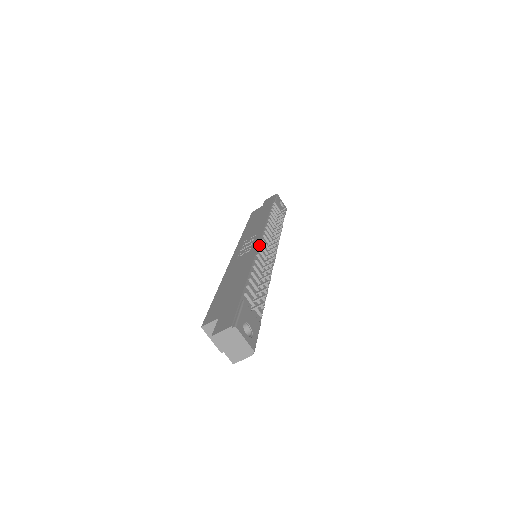
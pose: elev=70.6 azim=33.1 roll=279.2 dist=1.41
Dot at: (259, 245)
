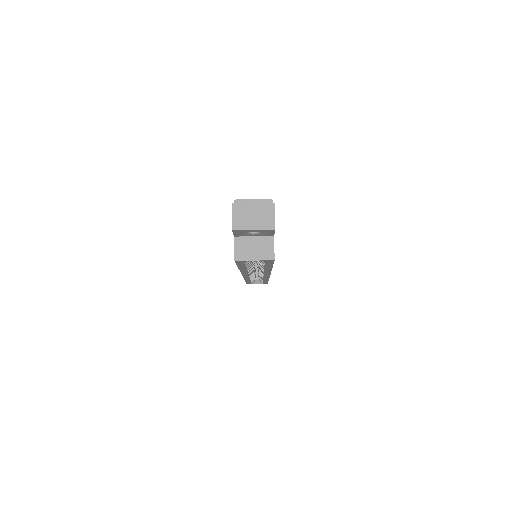
Dot at: occluded
